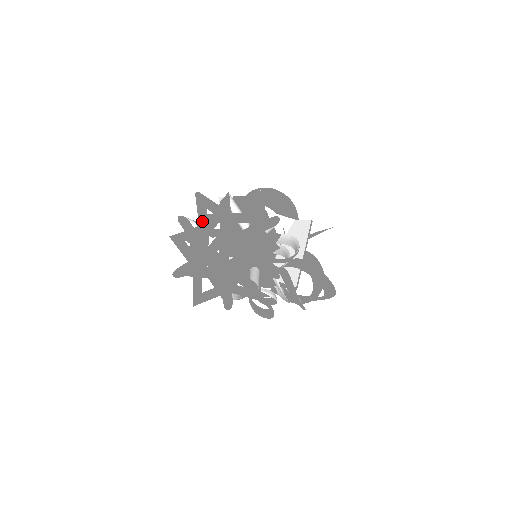
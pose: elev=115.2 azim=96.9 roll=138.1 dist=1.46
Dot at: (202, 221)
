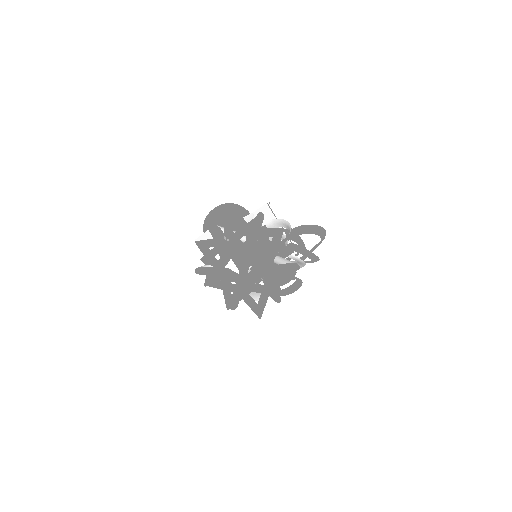
Dot at: (212, 260)
